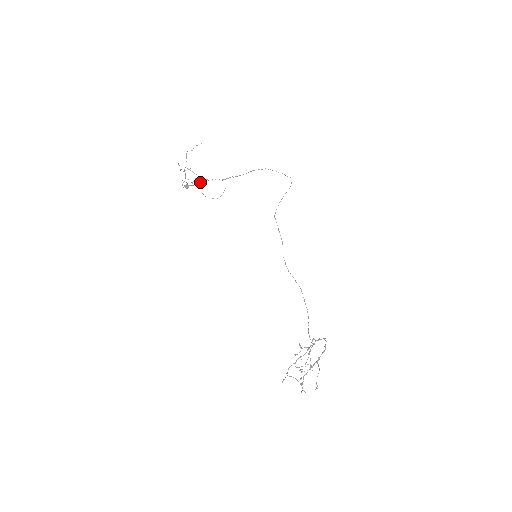
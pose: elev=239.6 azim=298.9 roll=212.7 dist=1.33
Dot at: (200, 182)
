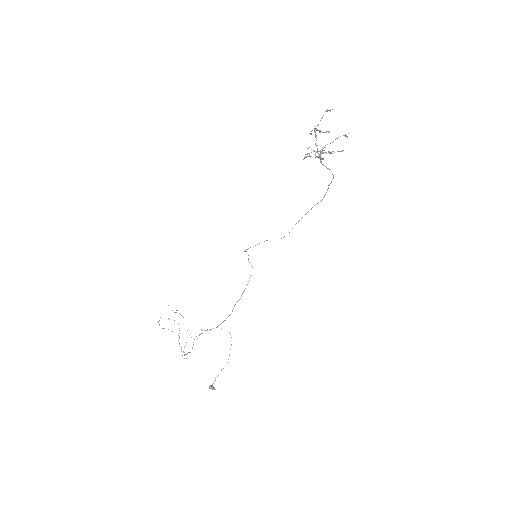
Dot at: occluded
